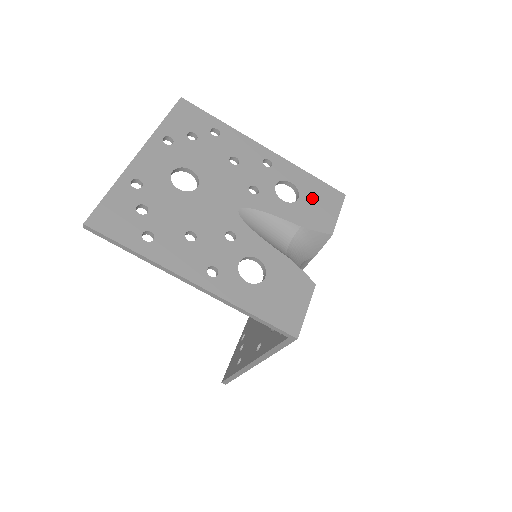
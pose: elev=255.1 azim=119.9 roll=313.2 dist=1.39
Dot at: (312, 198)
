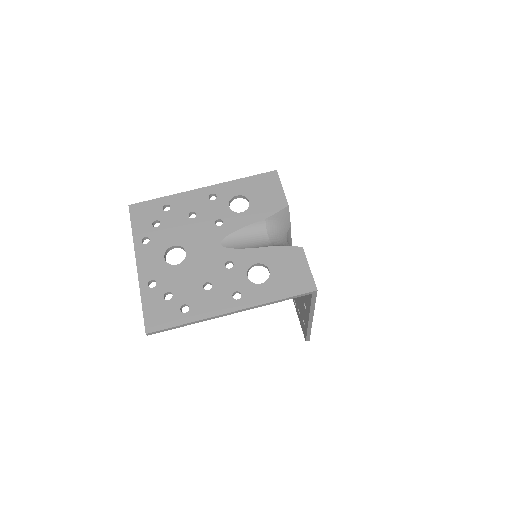
Dot at: (257, 193)
